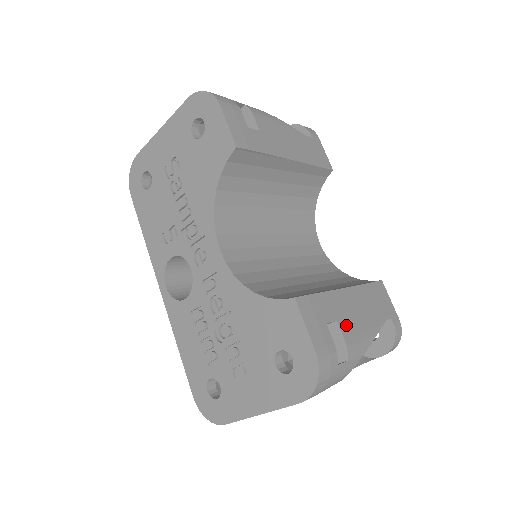
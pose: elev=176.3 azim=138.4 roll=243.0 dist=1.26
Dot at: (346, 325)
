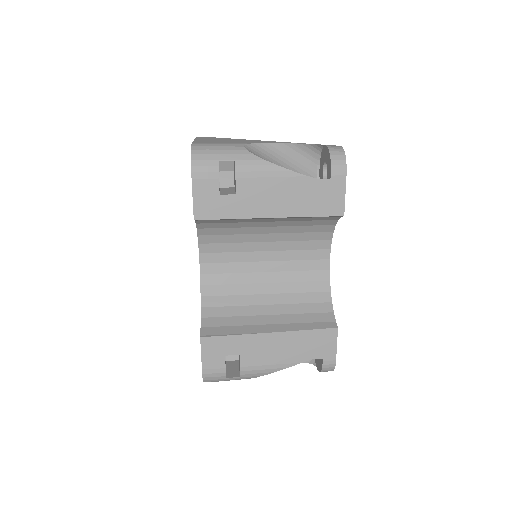
Dot at: (249, 358)
